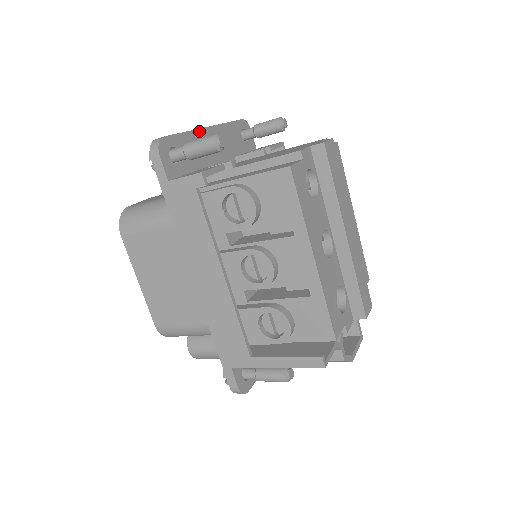
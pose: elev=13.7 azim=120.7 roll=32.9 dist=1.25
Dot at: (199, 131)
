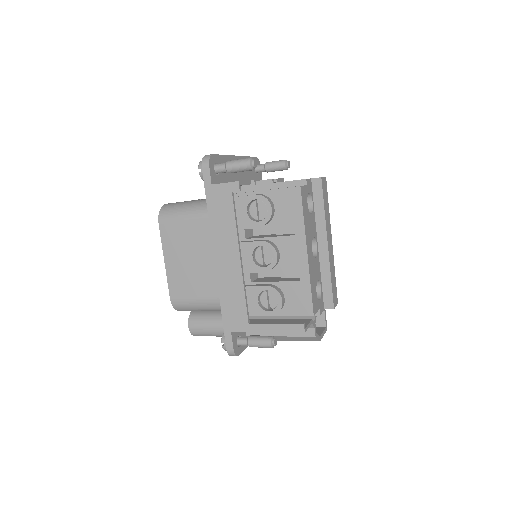
Dot at: (232, 157)
